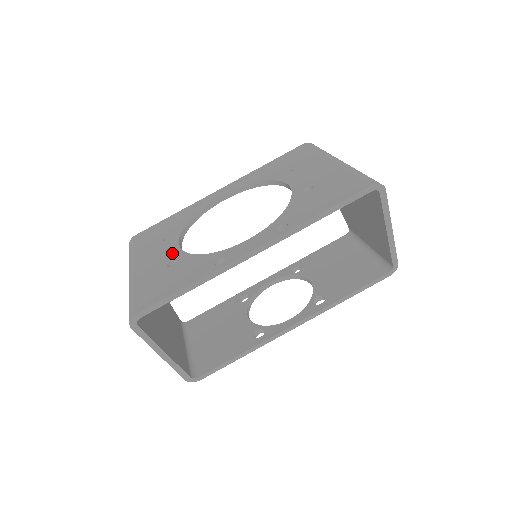
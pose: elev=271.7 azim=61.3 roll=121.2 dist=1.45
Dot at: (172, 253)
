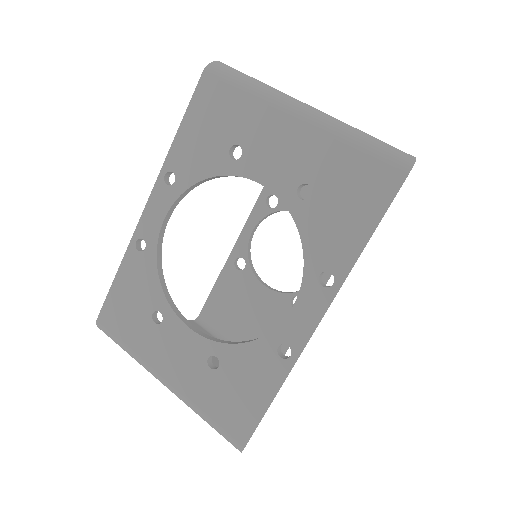
Dot at: (195, 346)
